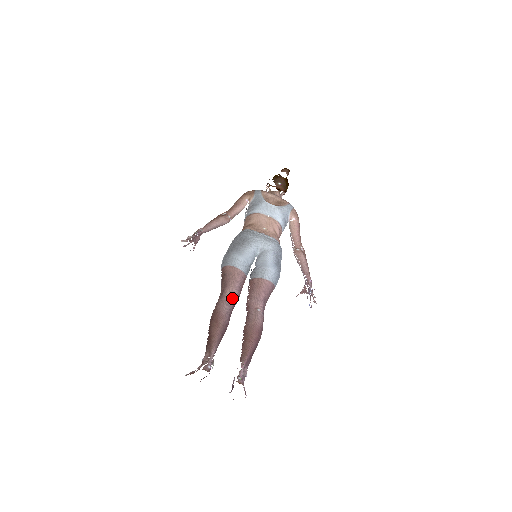
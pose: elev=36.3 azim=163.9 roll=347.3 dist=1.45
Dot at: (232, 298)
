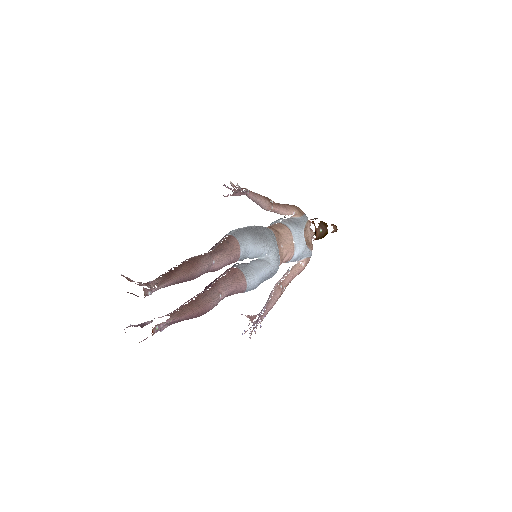
Dot at: (216, 265)
